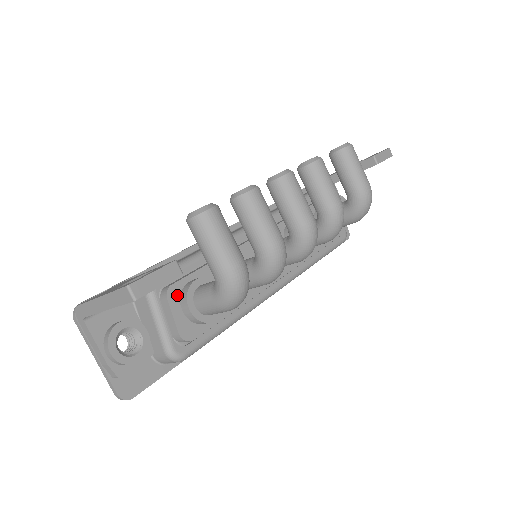
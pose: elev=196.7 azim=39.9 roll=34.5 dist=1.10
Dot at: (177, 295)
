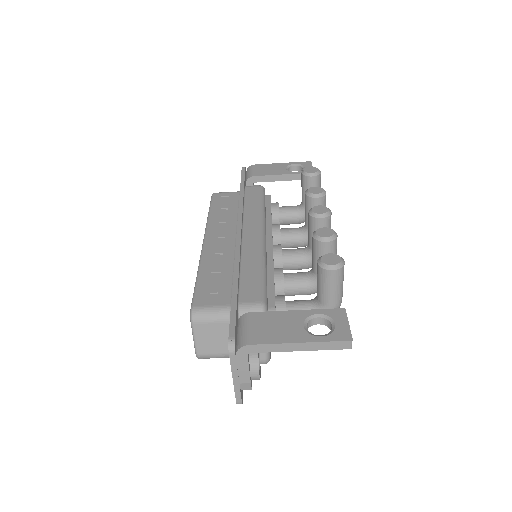
Dot at: occluded
